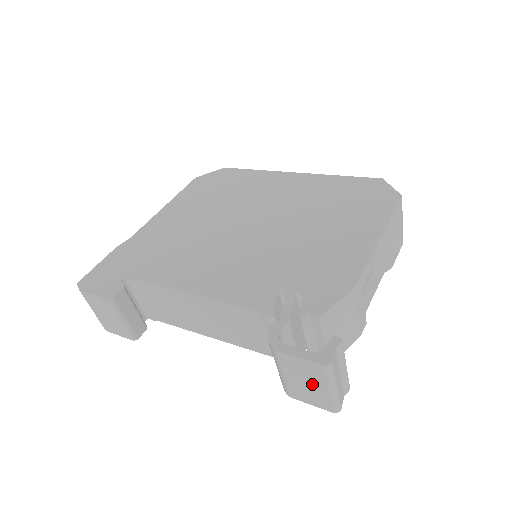
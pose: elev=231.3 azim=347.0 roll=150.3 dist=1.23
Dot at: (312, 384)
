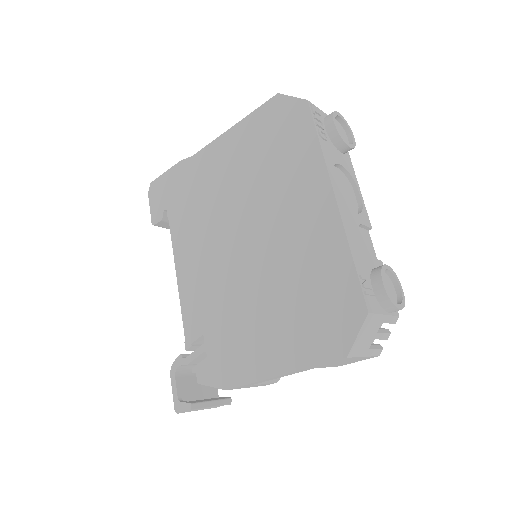
Dot at: occluded
